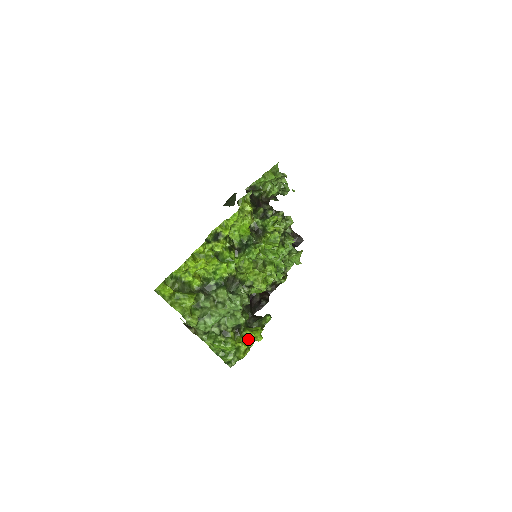
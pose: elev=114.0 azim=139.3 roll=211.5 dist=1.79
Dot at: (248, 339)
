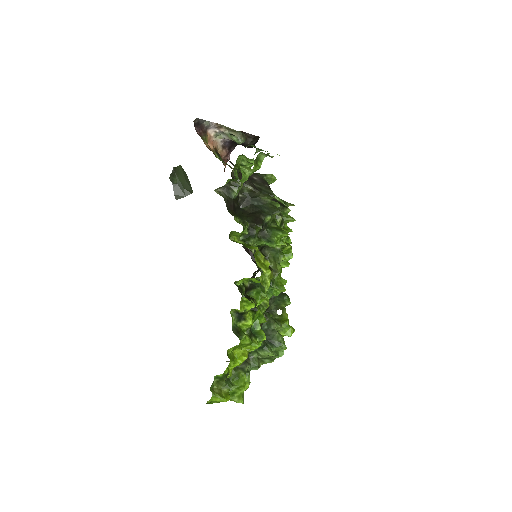
Dot at: occluded
